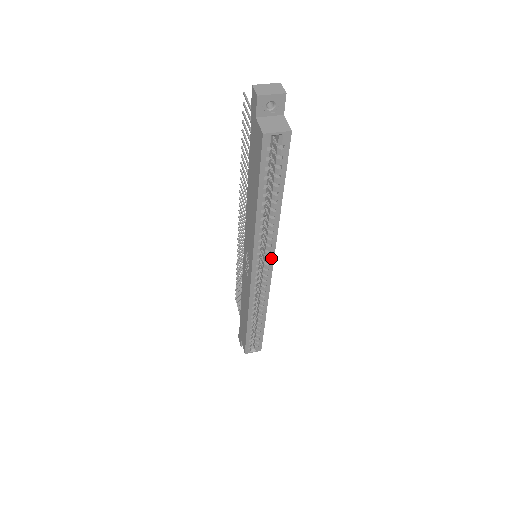
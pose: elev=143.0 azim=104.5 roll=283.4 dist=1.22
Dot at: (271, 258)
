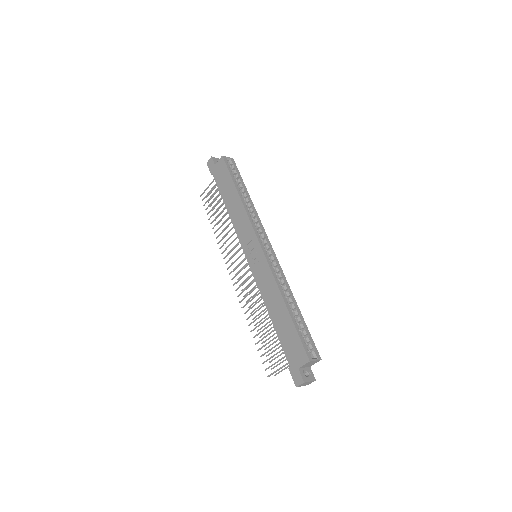
Dot at: (264, 234)
